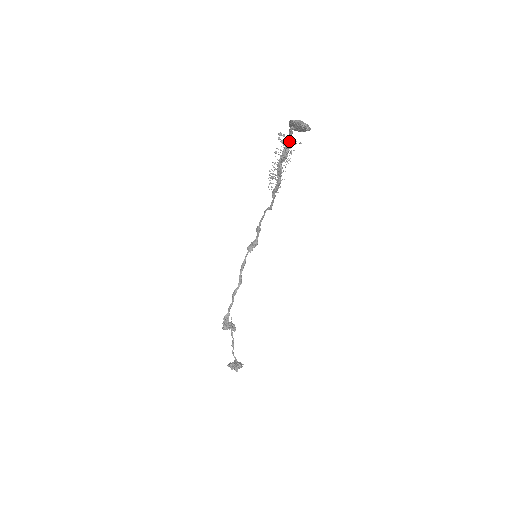
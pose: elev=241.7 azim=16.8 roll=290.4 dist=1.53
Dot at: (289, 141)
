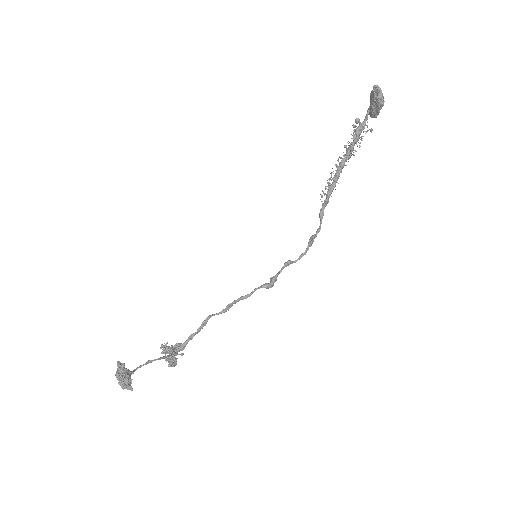
Dot at: (361, 126)
